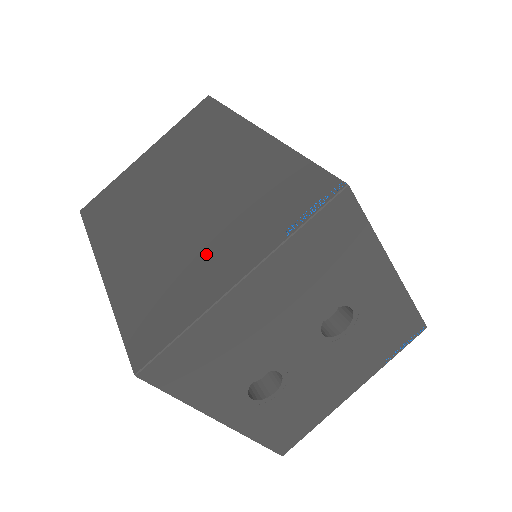
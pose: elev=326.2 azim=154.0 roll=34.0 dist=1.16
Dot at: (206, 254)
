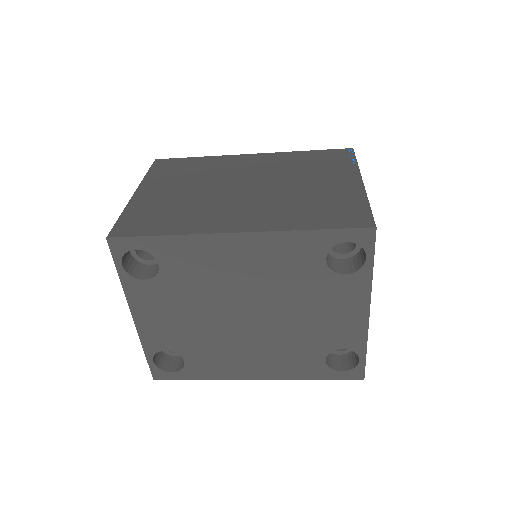
Dot at: (320, 187)
